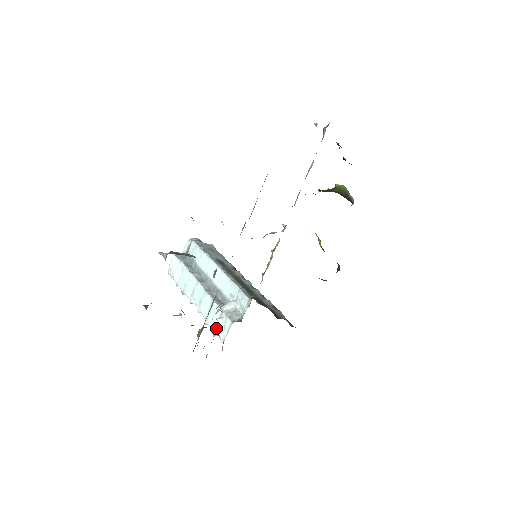
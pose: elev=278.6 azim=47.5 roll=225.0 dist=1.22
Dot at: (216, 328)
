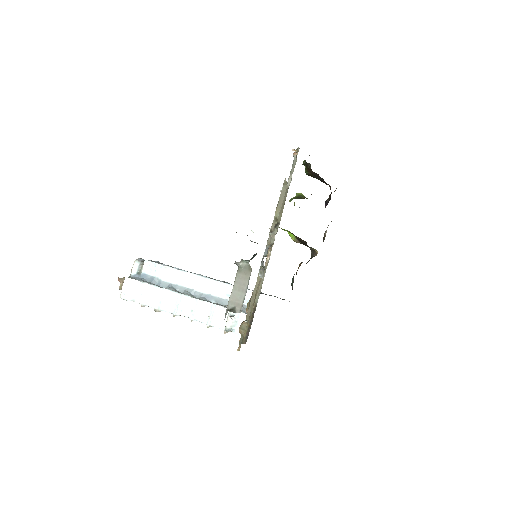
Dot at: (231, 325)
